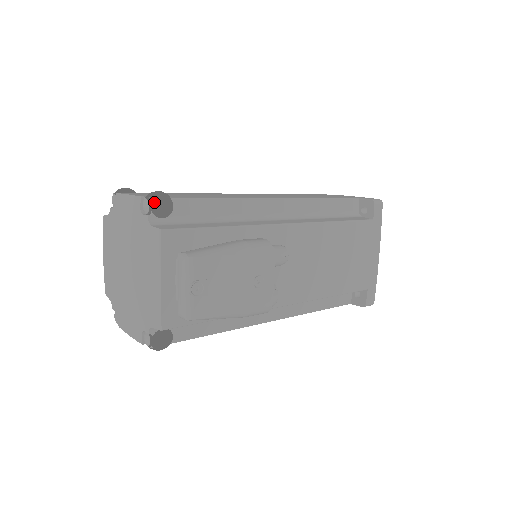
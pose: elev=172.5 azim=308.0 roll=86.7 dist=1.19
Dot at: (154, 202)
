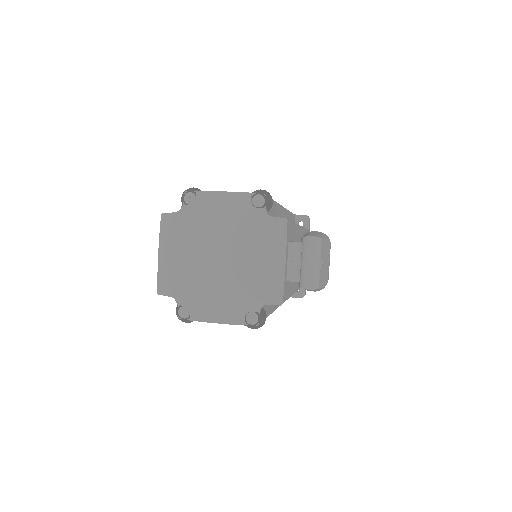
Dot at: (268, 197)
